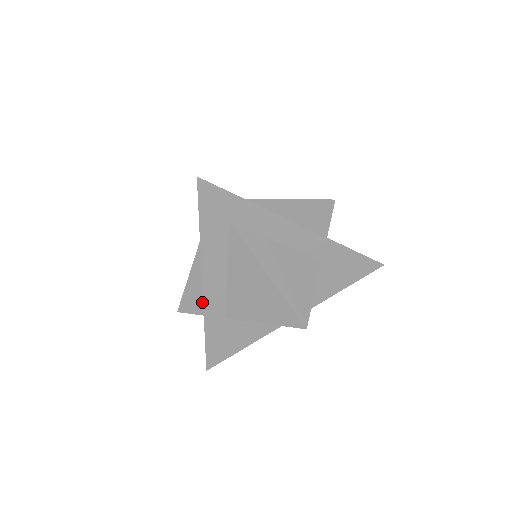
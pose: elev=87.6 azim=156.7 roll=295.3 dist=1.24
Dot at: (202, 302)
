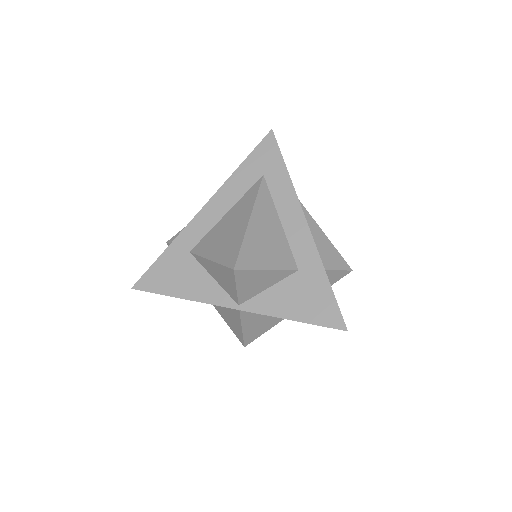
Dot at: occluded
